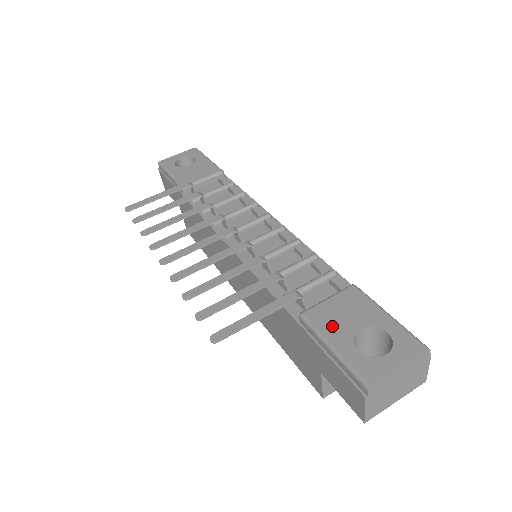
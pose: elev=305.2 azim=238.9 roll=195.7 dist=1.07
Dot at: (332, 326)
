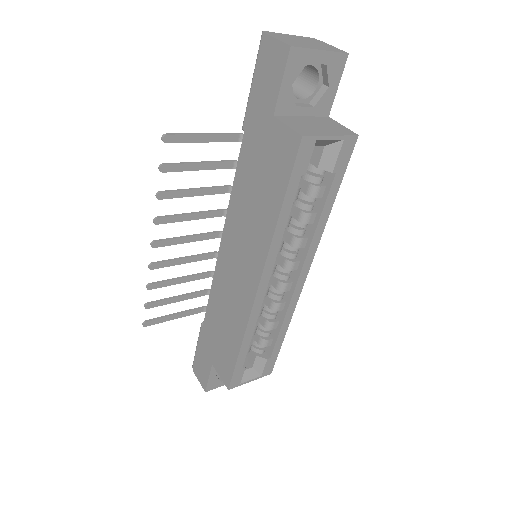
Dot at: occluded
